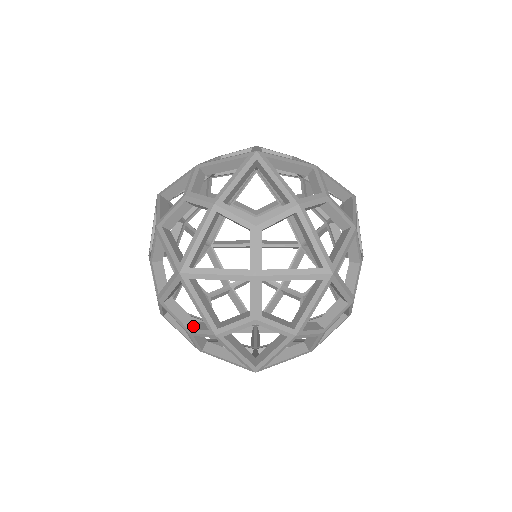
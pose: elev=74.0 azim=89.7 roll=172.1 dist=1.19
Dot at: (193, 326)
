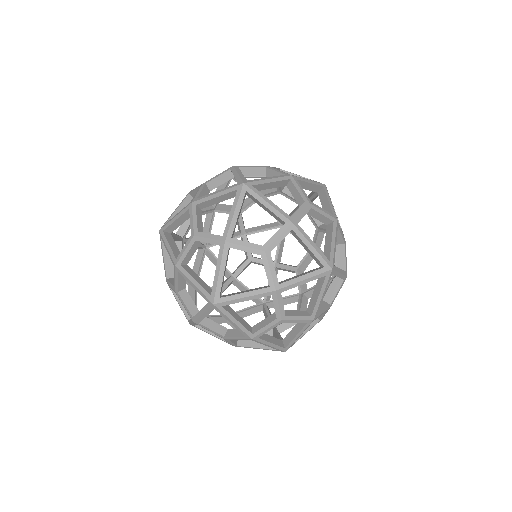
Dot at: (183, 295)
